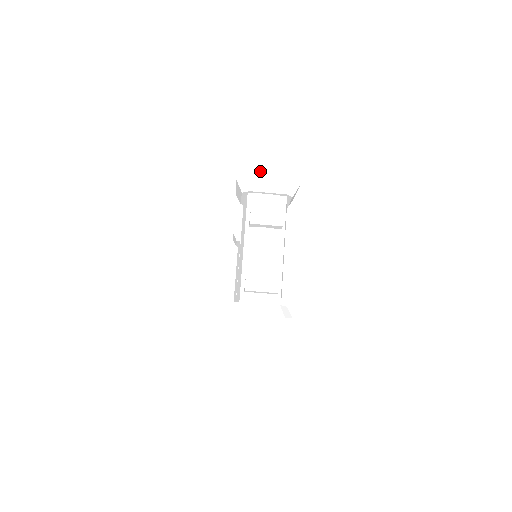
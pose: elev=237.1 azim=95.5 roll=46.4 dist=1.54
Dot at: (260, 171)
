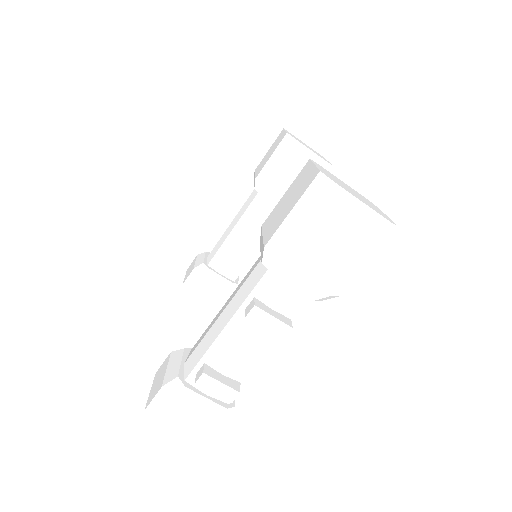
Dot at: (300, 261)
